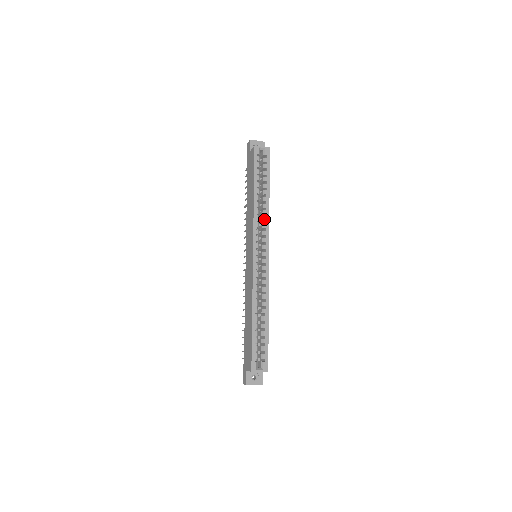
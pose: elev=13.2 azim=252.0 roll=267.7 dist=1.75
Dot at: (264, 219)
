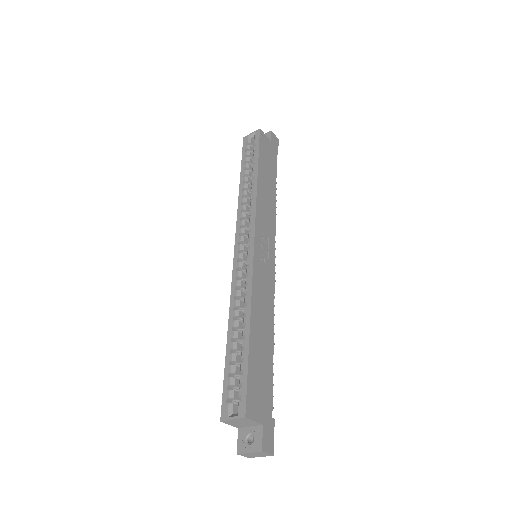
Dot at: (250, 204)
